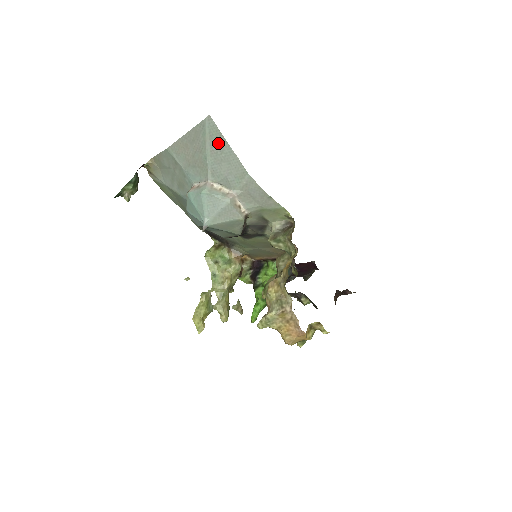
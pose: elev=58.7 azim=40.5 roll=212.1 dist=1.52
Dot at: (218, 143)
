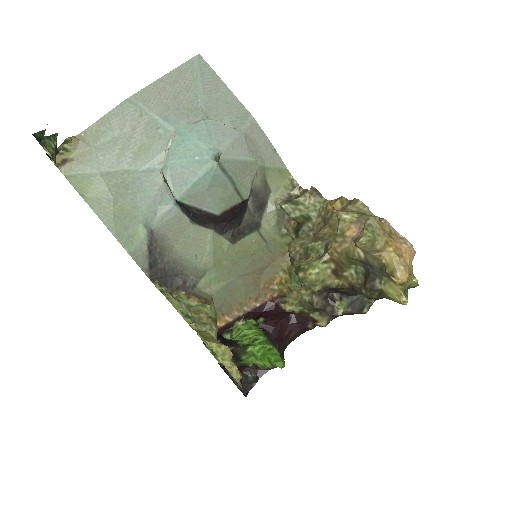
Dot at: (212, 81)
